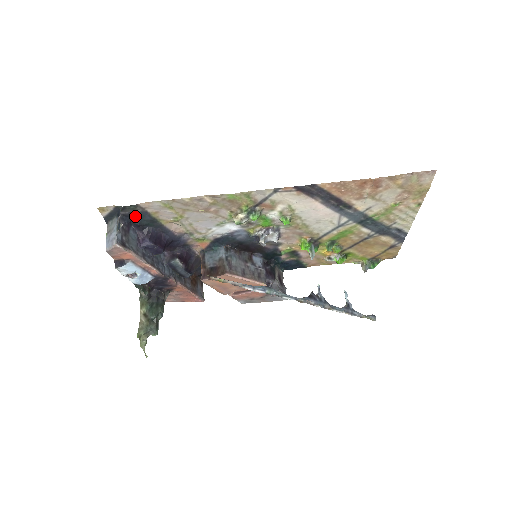
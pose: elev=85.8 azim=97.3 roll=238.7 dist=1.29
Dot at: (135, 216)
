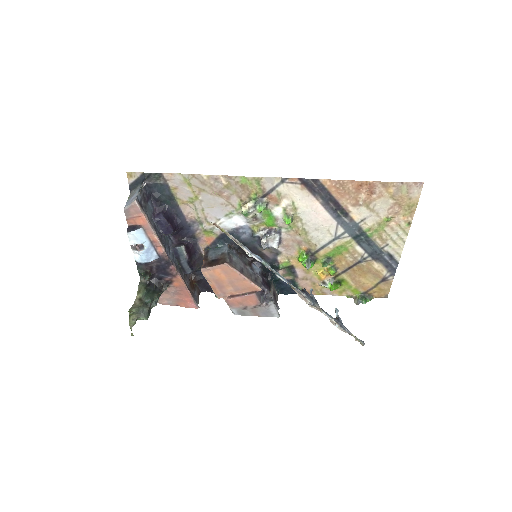
Dot at: (156, 189)
